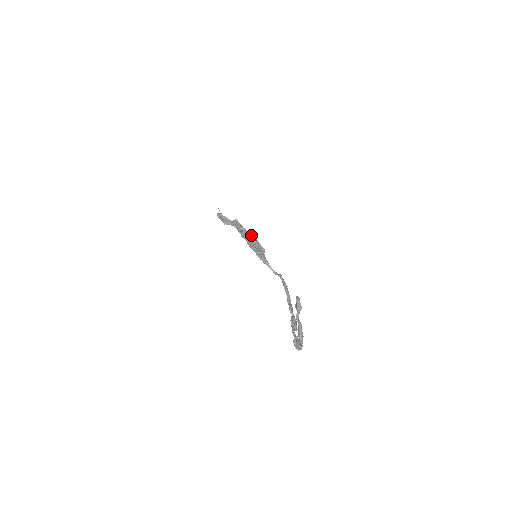
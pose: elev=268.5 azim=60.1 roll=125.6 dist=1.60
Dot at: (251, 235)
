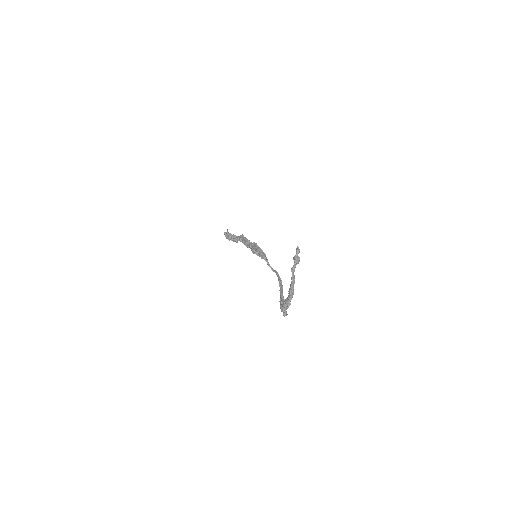
Dot at: occluded
